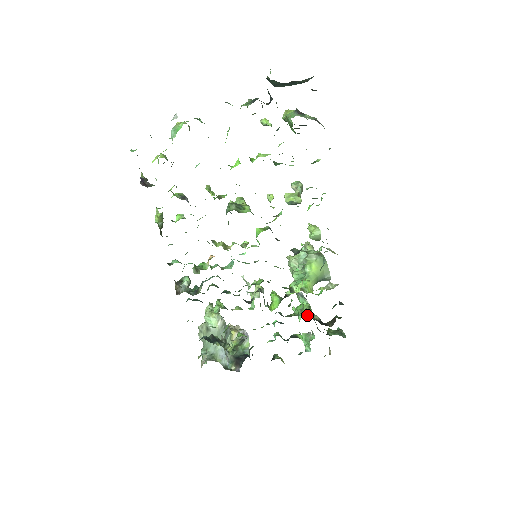
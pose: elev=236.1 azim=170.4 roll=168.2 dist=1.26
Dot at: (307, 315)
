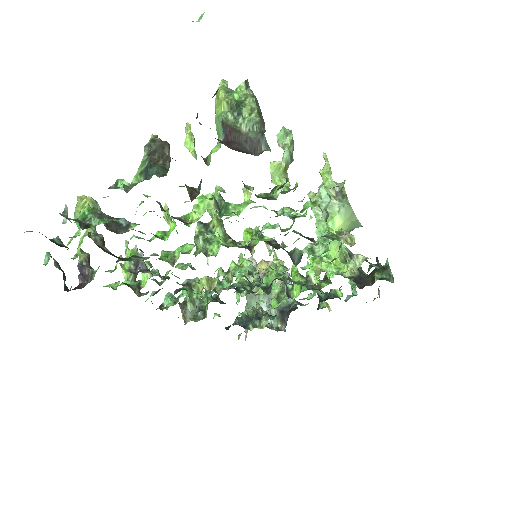
Dot at: occluded
